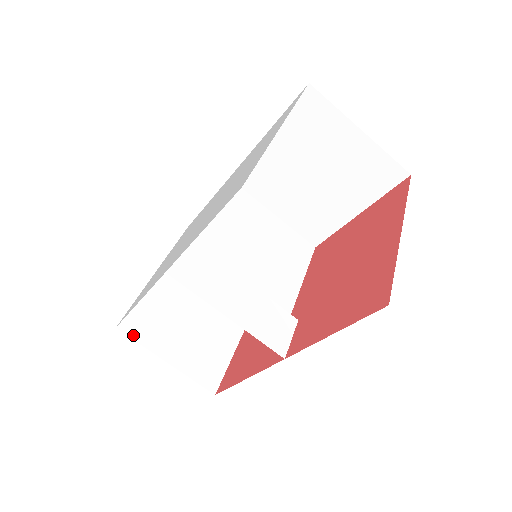
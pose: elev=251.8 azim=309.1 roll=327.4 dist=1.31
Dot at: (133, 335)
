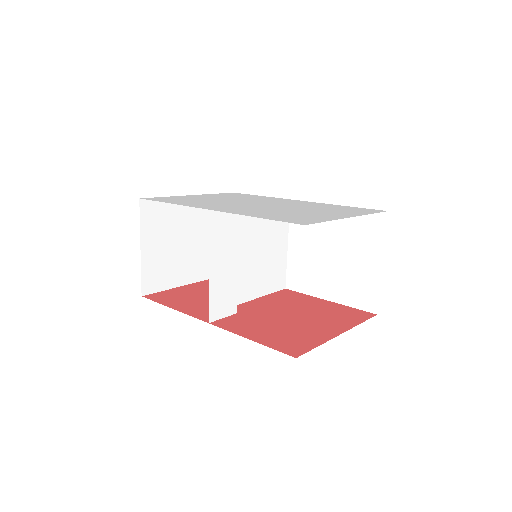
Dot at: (142, 213)
